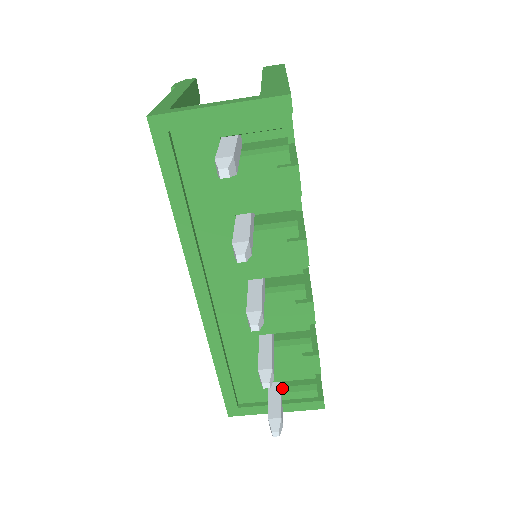
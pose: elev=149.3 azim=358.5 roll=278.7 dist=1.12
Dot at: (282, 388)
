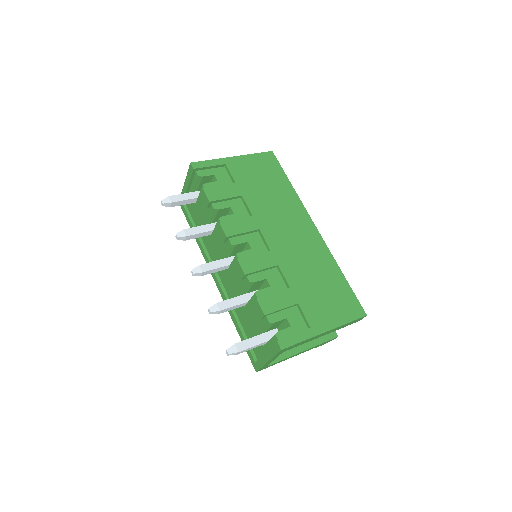
Dot at: occluded
